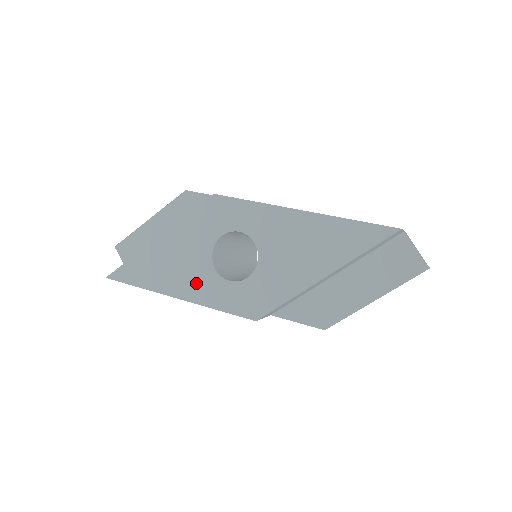
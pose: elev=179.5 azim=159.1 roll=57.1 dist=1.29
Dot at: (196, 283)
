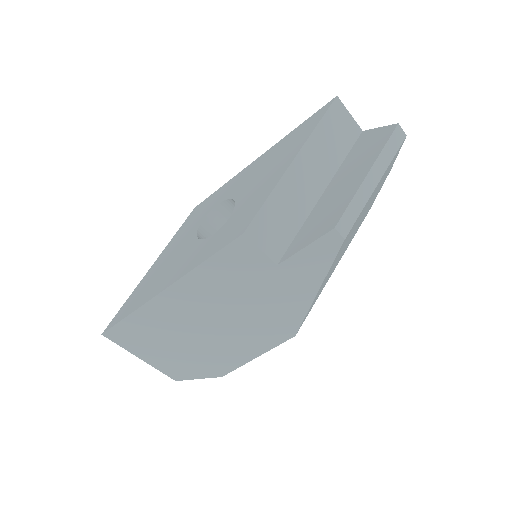
Dot at: (184, 262)
